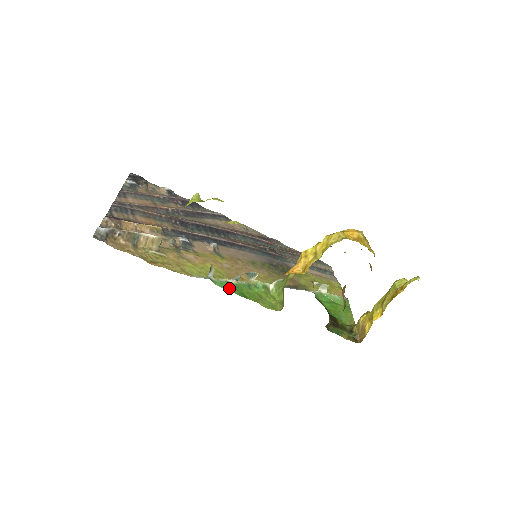
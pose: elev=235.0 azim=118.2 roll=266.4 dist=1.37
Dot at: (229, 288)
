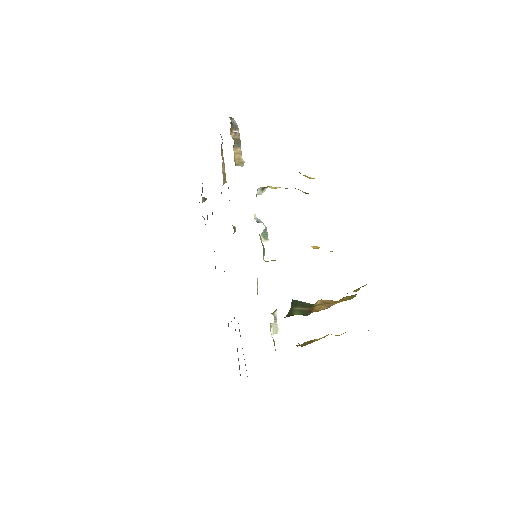
Dot at: occluded
